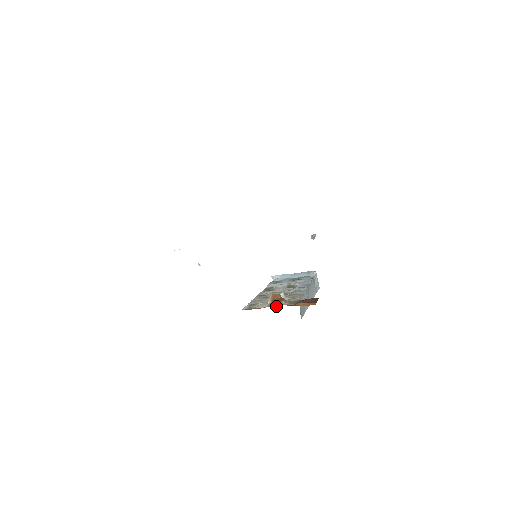
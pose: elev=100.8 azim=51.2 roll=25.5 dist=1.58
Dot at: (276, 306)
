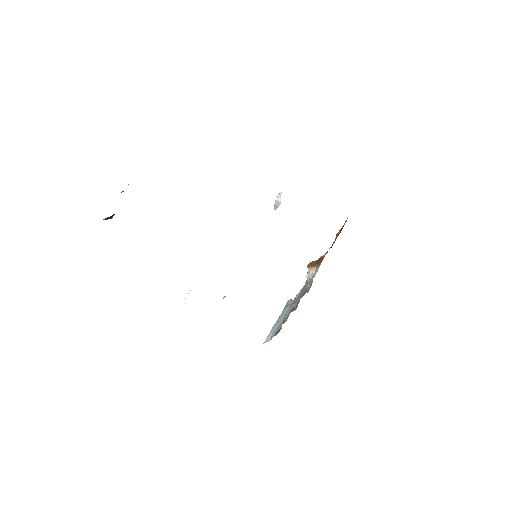
Dot at: (326, 253)
